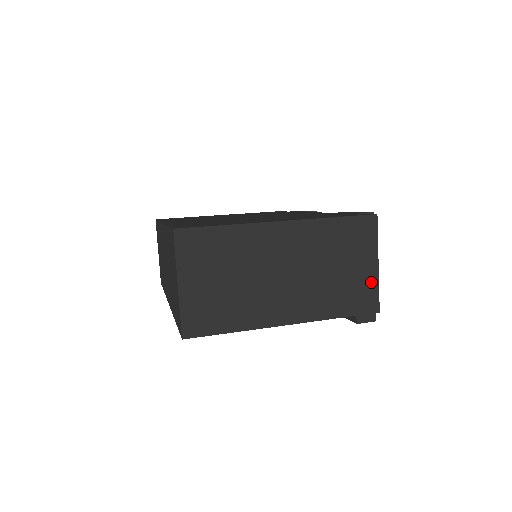
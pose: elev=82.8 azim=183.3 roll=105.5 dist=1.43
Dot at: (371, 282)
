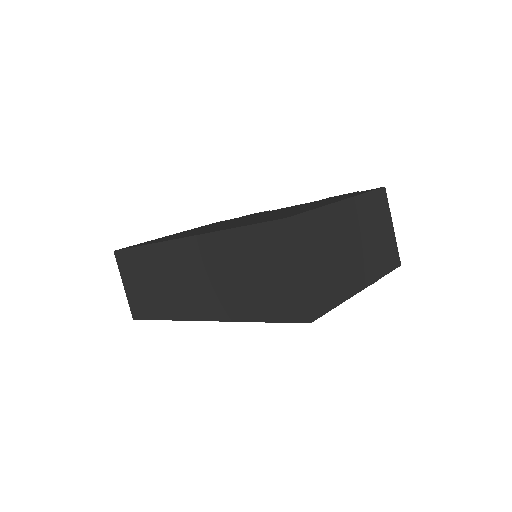
Dot at: (393, 242)
